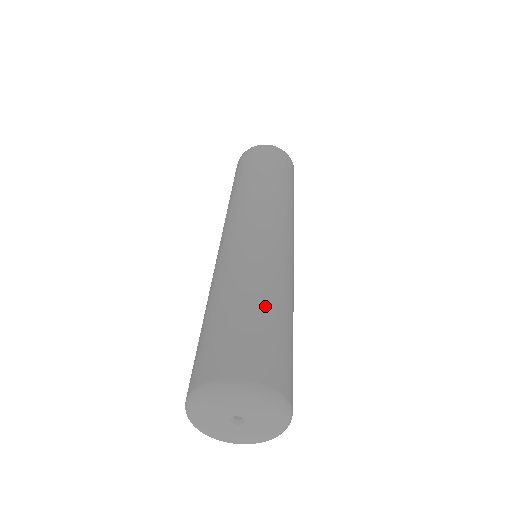
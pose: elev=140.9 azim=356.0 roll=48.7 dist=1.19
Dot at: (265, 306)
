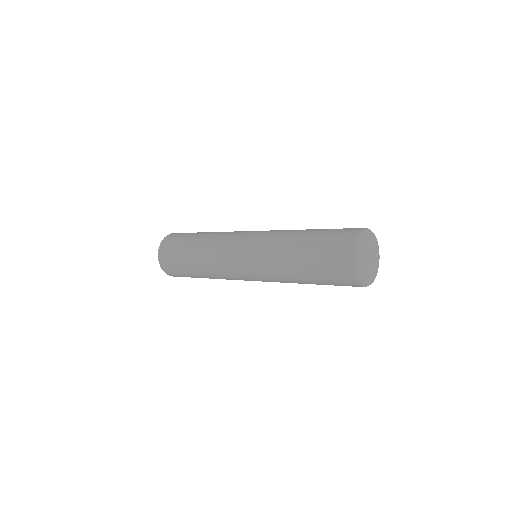
Dot at: (313, 230)
